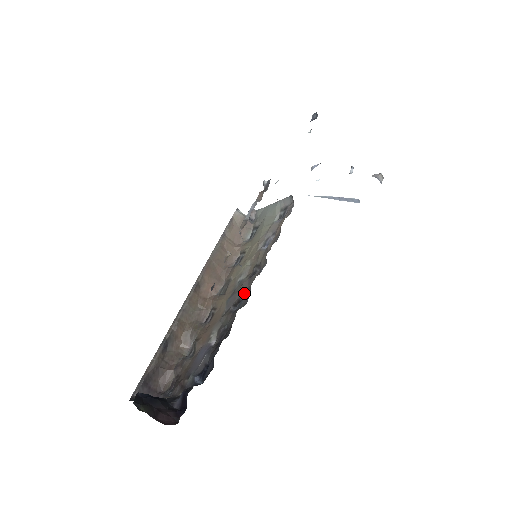
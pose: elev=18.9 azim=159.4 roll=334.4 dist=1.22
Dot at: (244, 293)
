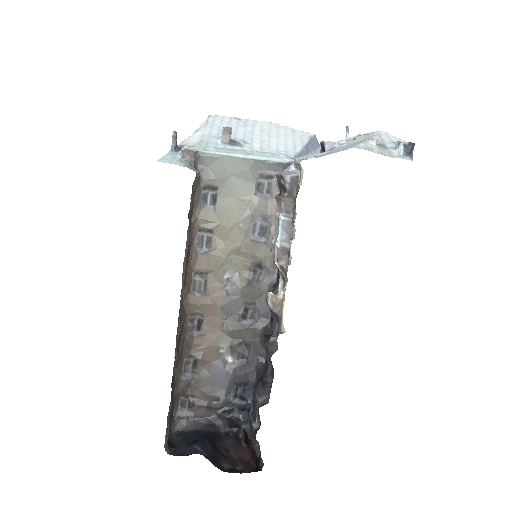
Dot at: (254, 303)
